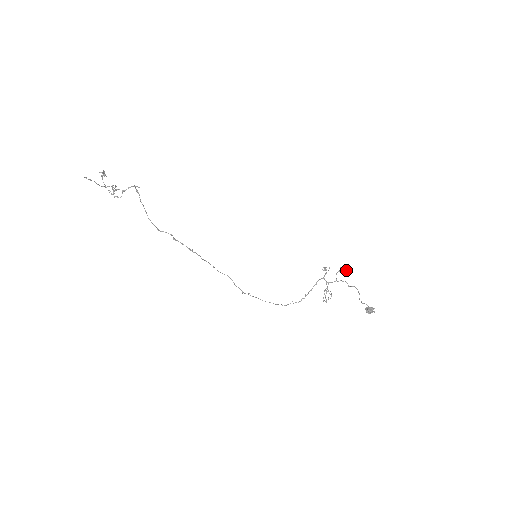
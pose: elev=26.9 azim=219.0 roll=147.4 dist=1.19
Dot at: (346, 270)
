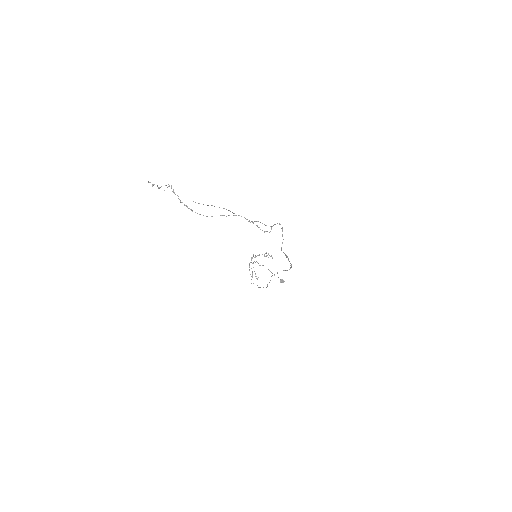
Dot at: (270, 256)
